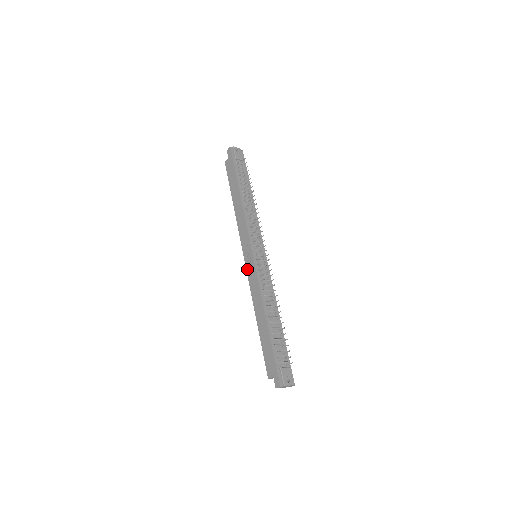
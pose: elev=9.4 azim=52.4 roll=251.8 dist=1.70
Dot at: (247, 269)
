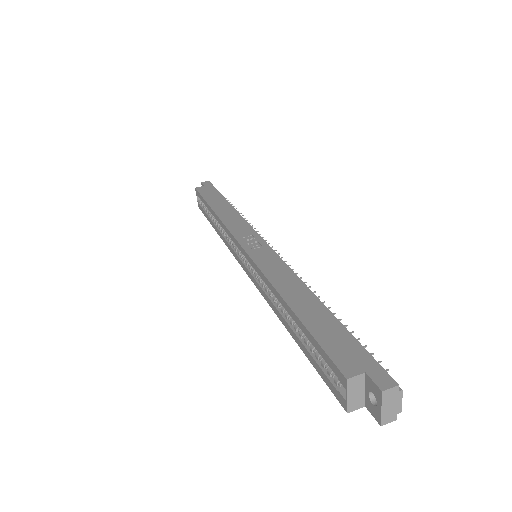
Dot at: (251, 253)
